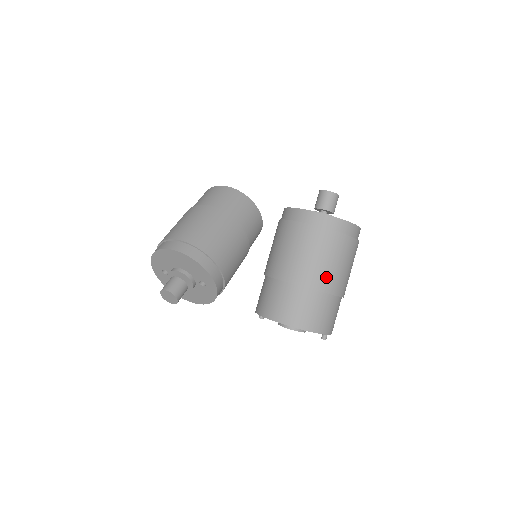
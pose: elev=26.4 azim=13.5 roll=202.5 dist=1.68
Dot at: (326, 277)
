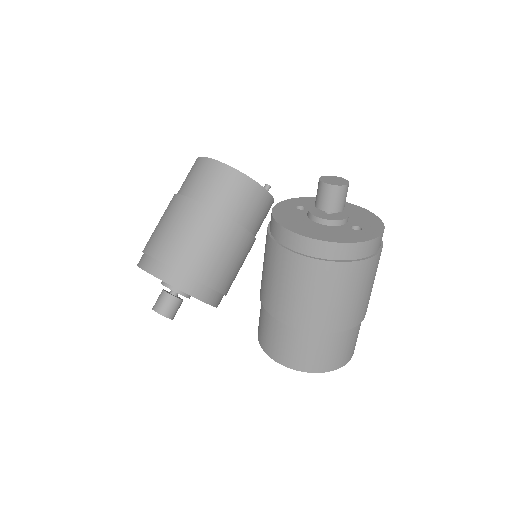
Dot at: (324, 316)
